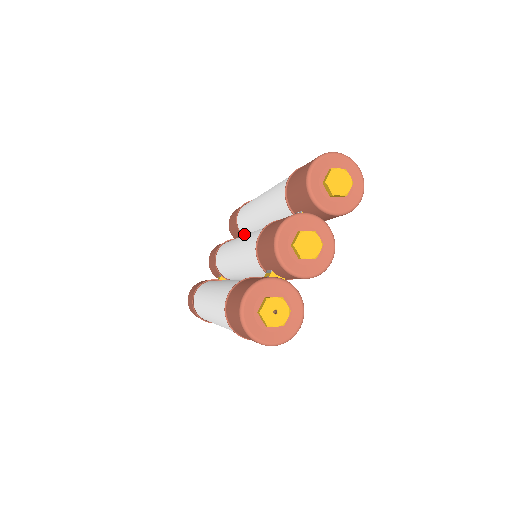
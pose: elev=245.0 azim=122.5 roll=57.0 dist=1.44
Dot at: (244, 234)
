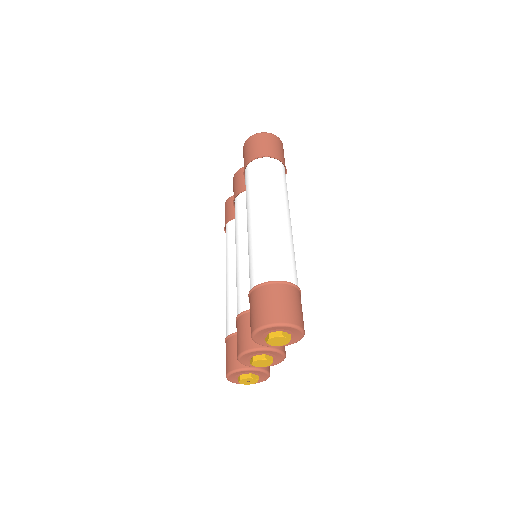
Dot at: occluded
